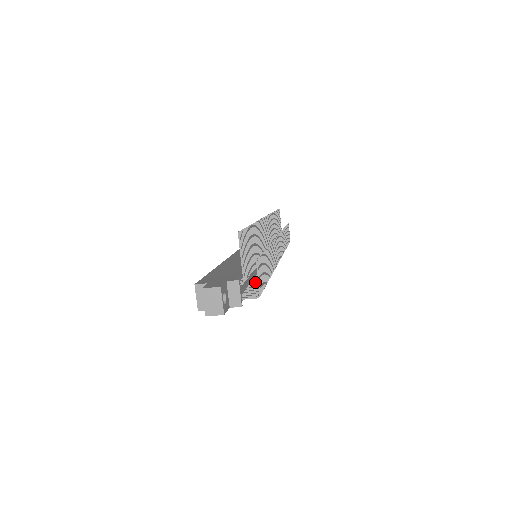
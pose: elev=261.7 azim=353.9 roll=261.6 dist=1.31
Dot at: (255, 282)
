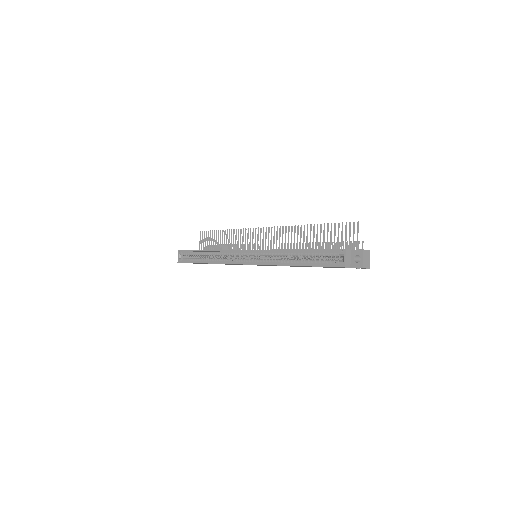
Dot at: occluded
